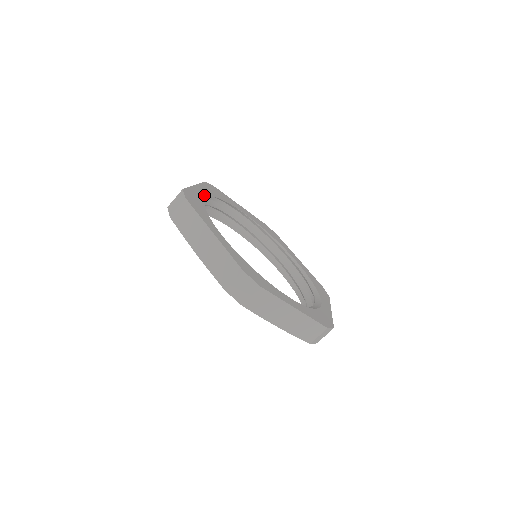
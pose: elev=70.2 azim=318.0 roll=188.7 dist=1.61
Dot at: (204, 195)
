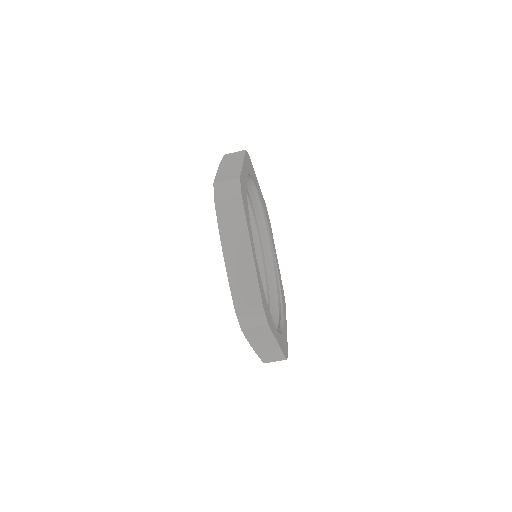
Dot at: occluded
